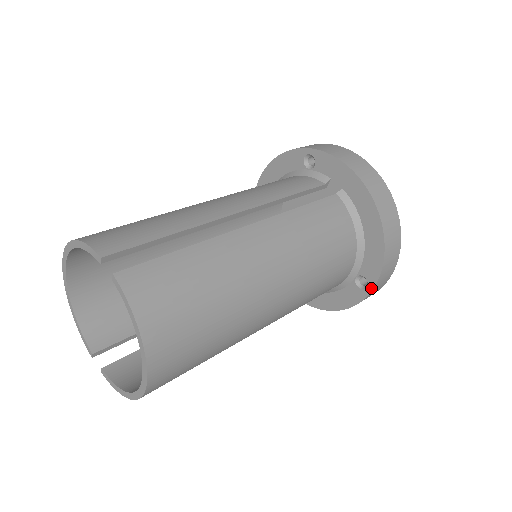
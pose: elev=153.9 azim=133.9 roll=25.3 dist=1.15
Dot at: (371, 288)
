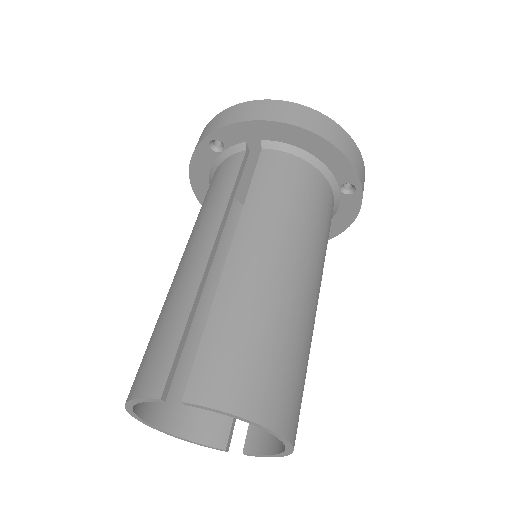
Dot at: (359, 186)
